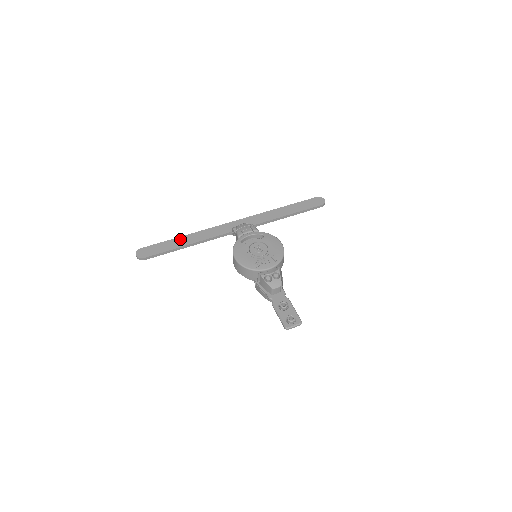
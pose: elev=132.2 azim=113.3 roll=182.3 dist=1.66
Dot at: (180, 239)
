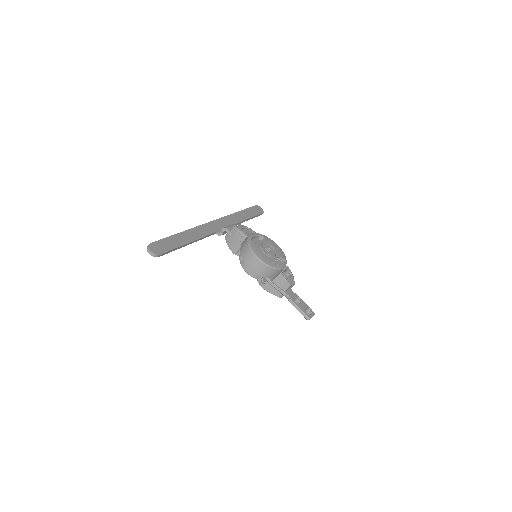
Dot at: (181, 235)
